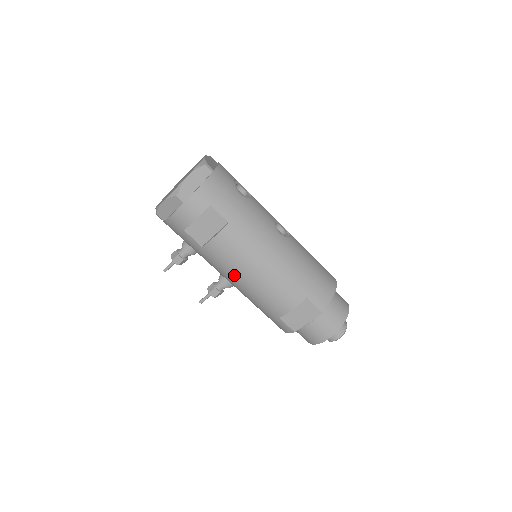
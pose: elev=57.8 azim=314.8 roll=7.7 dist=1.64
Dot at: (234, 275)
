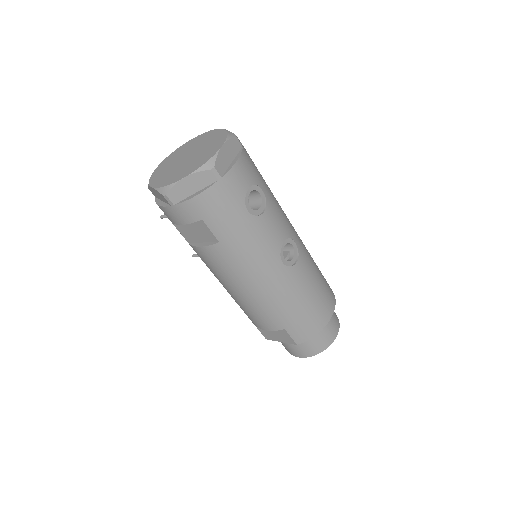
Dot at: (217, 278)
